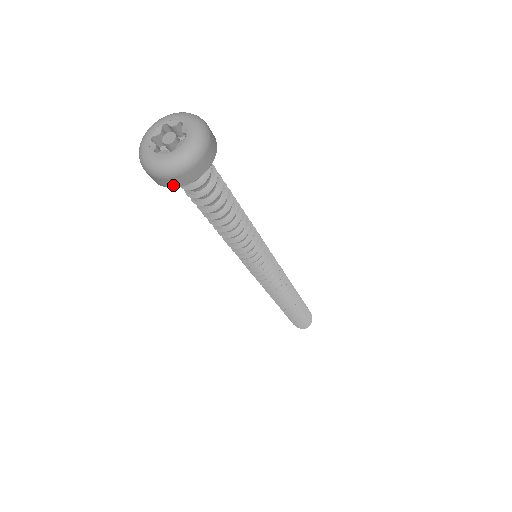
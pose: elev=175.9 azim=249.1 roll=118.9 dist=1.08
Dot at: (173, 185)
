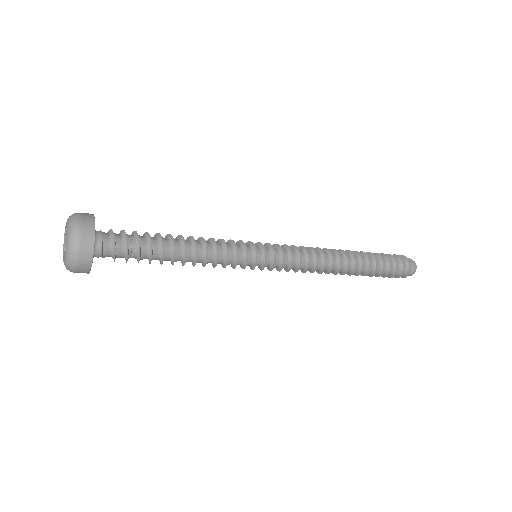
Dot at: (88, 266)
